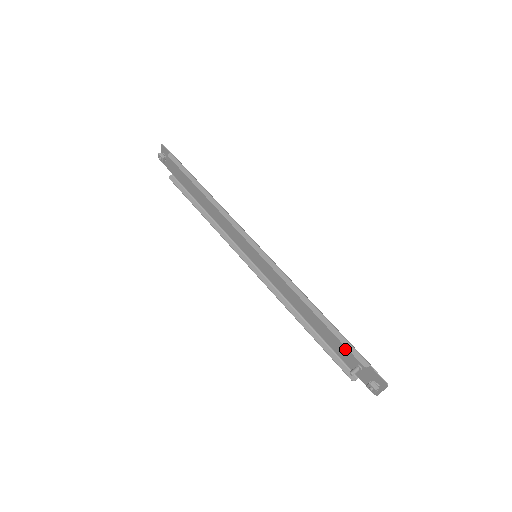
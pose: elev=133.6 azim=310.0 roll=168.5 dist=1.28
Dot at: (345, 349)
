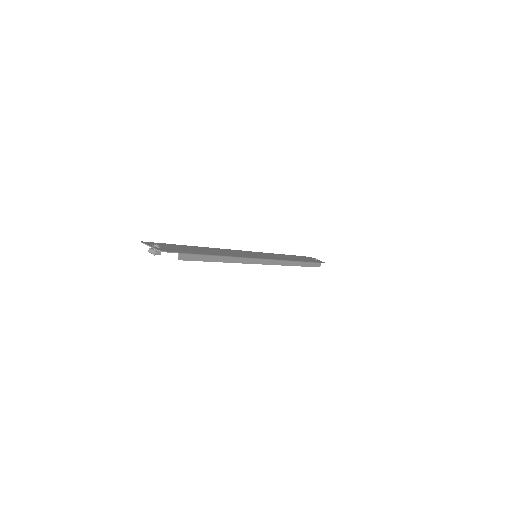
Dot at: occluded
